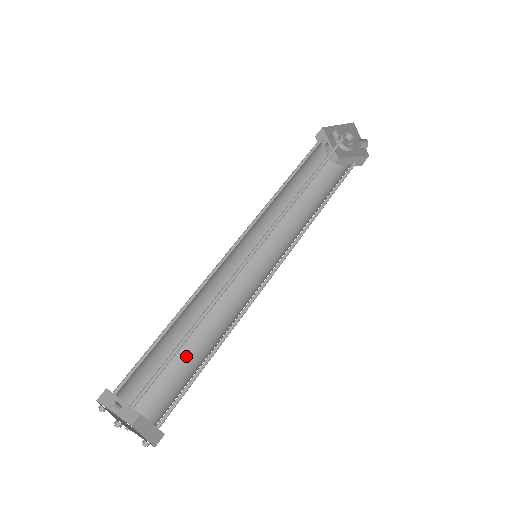
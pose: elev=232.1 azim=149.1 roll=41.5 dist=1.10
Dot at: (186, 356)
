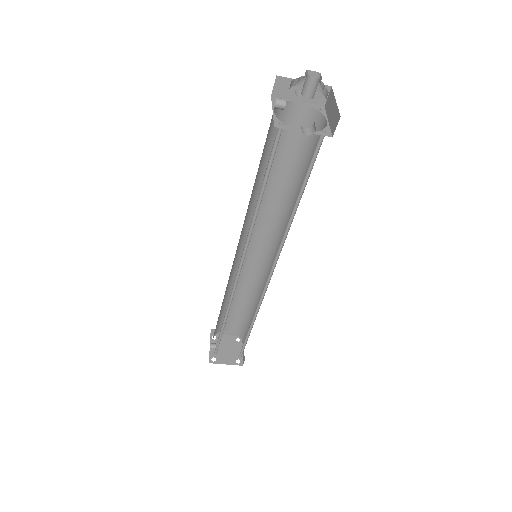
Dot at: (249, 310)
